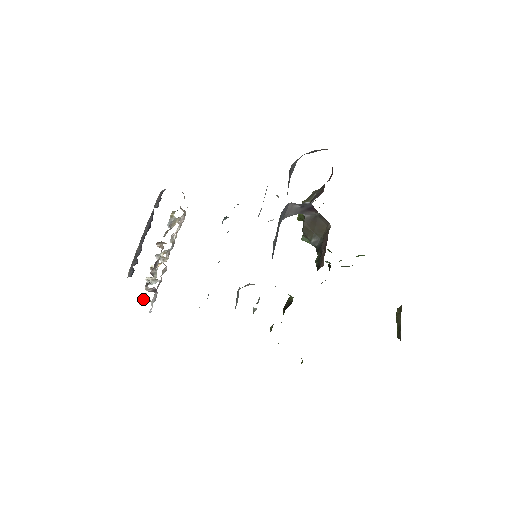
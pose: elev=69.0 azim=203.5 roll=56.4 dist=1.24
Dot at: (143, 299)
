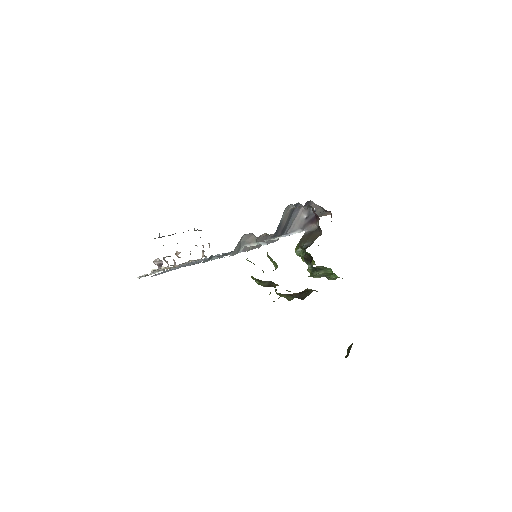
Dot at: (143, 276)
